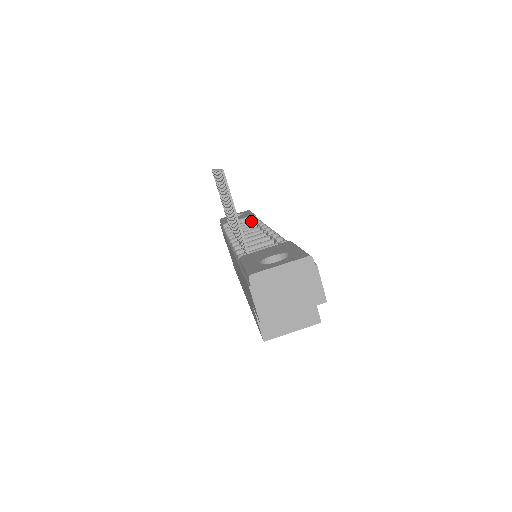
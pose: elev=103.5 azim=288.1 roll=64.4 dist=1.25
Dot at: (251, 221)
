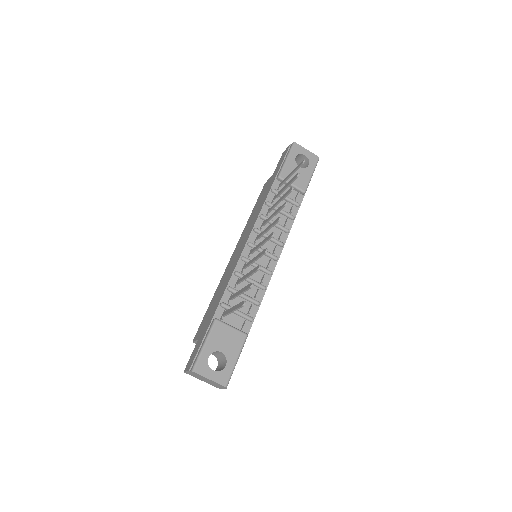
Dot at: (293, 203)
